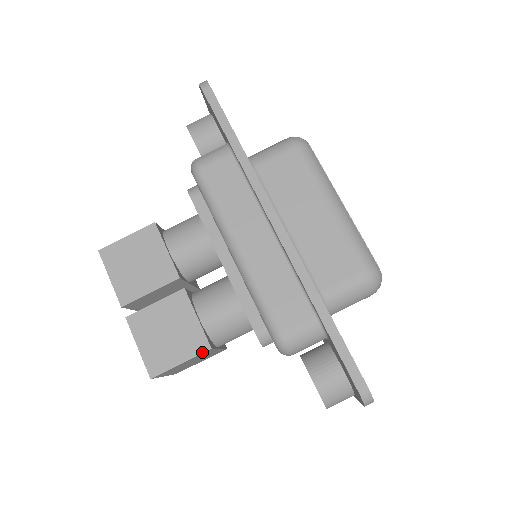
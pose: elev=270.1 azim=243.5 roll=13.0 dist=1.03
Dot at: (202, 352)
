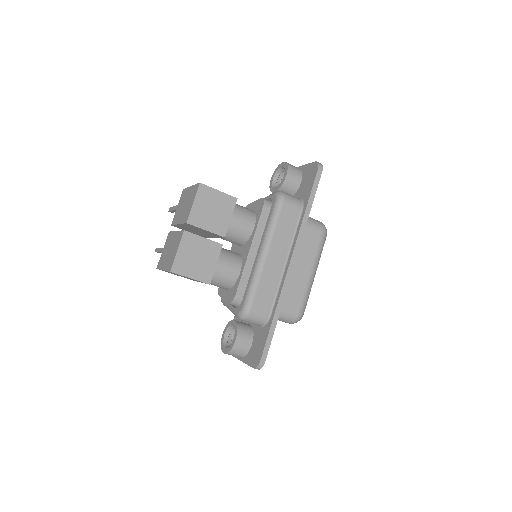
Dot at: (205, 282)
